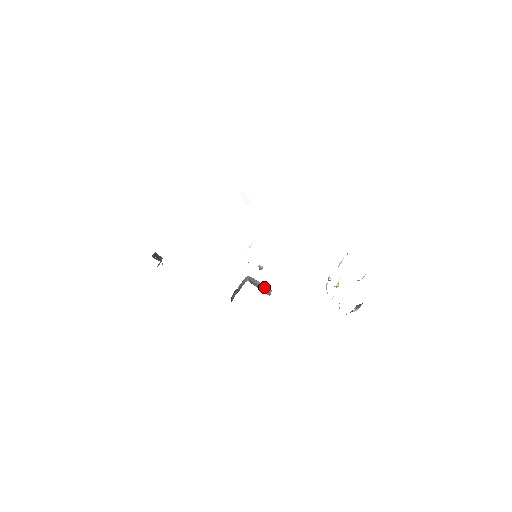
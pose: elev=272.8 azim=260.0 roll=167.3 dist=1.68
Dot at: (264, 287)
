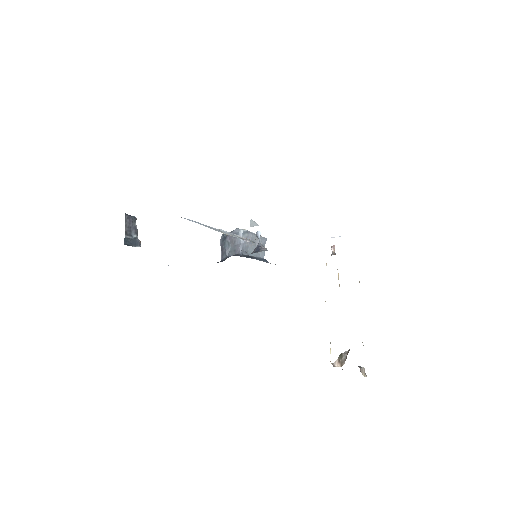
Dot at: occluded
